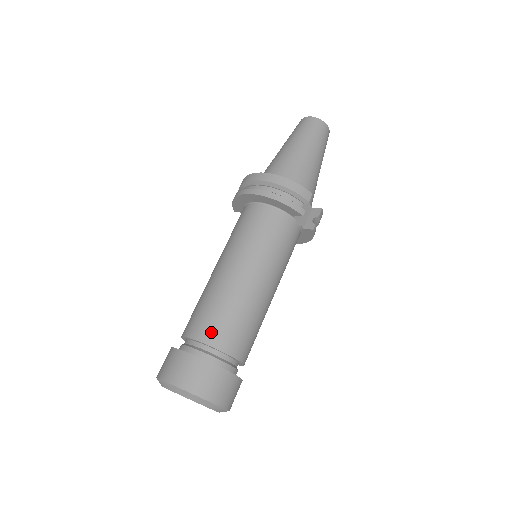
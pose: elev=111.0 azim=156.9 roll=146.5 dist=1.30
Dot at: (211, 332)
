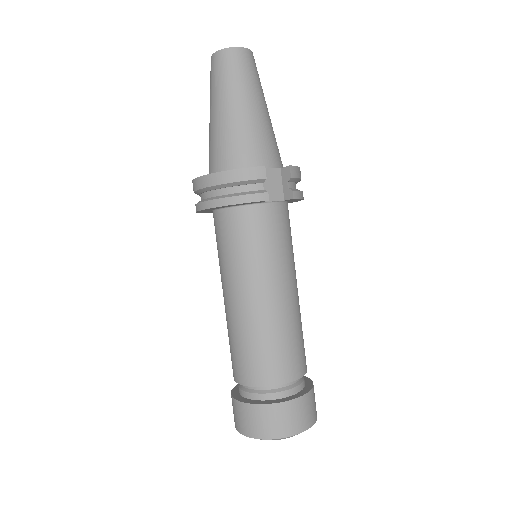
Dot at: (251, 373)
